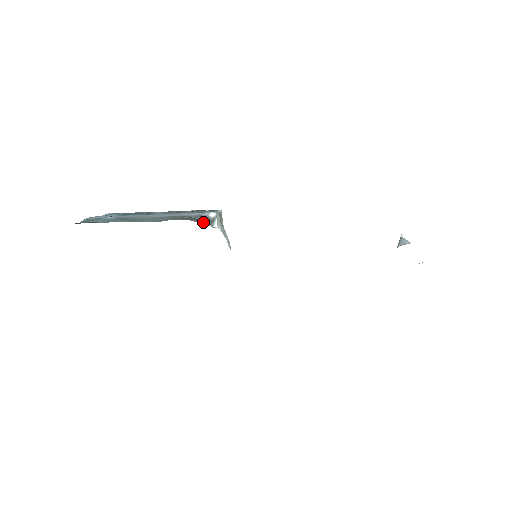
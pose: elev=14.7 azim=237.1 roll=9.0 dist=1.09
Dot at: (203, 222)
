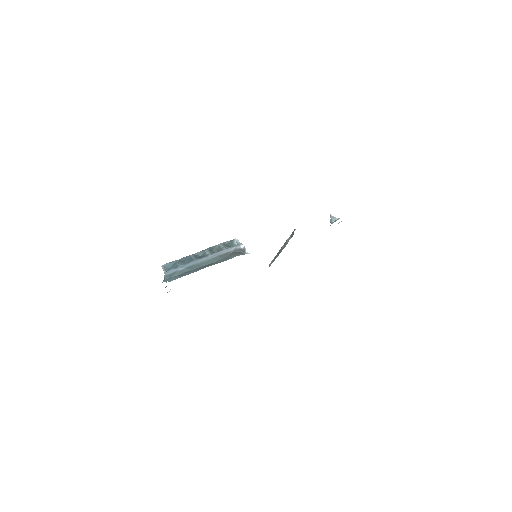
Dot at: (242, 253)
